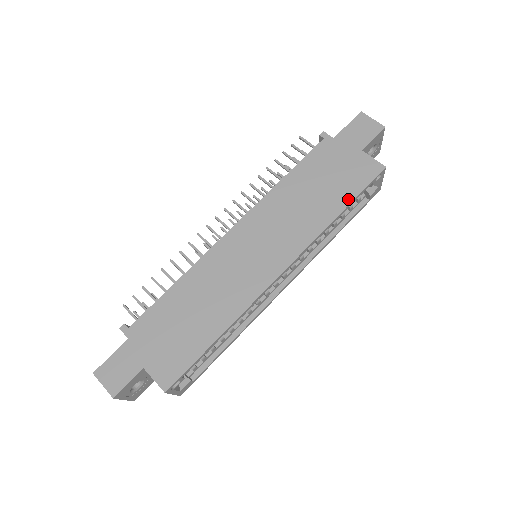
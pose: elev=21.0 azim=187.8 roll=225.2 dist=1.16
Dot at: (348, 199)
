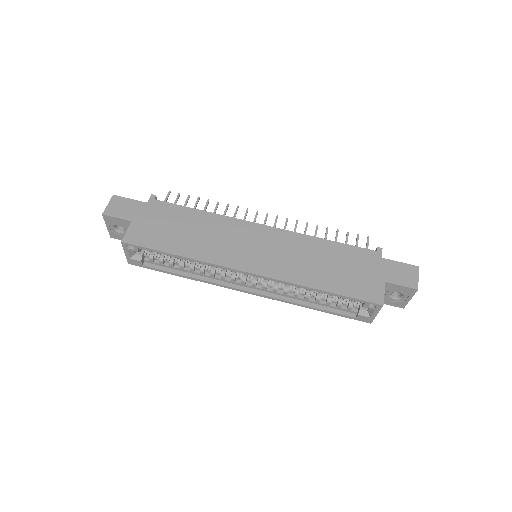
Dot at: (337, 290)
